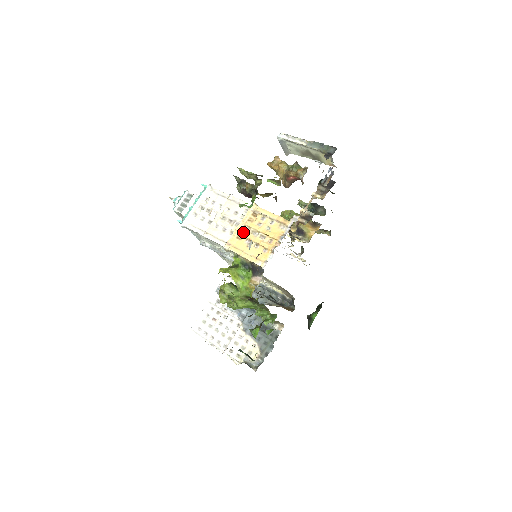
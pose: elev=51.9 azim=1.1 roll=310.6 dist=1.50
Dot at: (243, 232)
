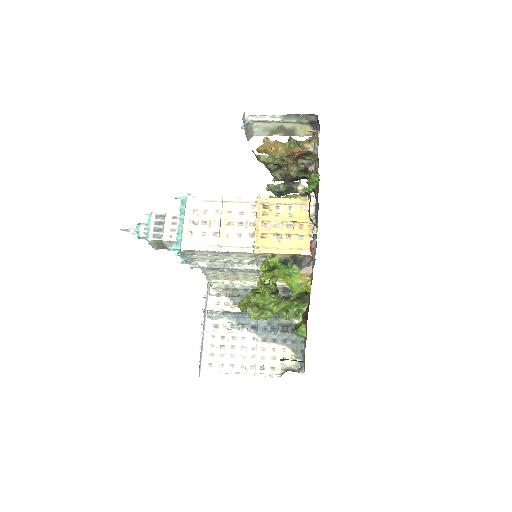
Dot at: (265, 229)
